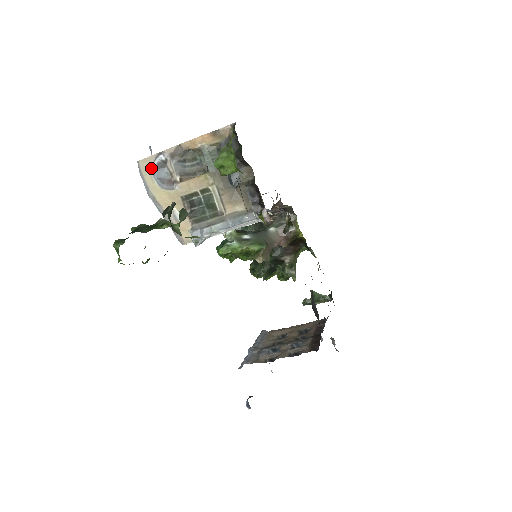
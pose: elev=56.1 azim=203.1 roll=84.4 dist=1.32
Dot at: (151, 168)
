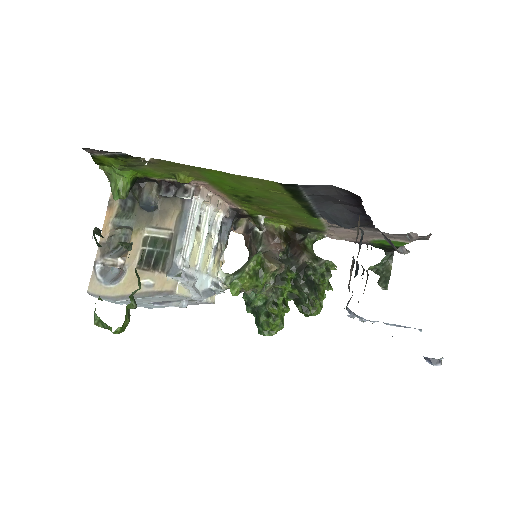
Dot at: (99, 283)
